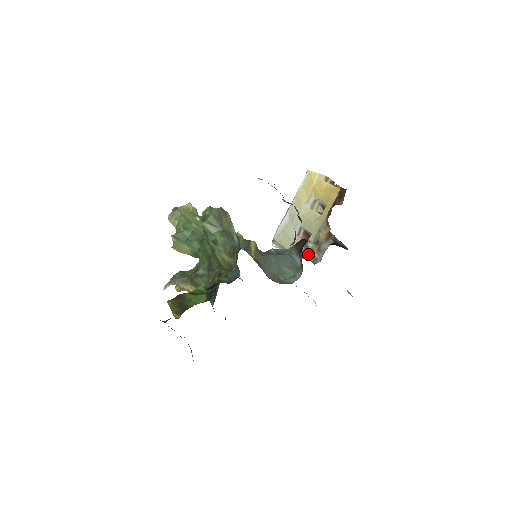
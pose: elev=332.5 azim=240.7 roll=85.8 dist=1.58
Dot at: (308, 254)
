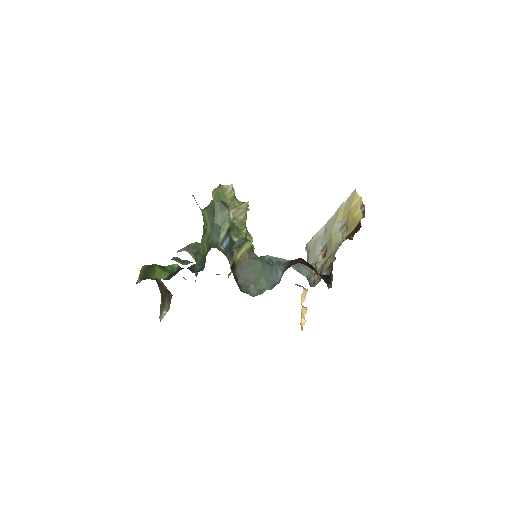
Dot at: (314, 274)
